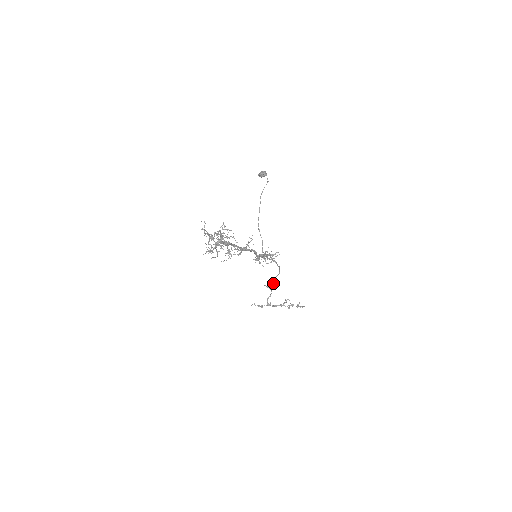
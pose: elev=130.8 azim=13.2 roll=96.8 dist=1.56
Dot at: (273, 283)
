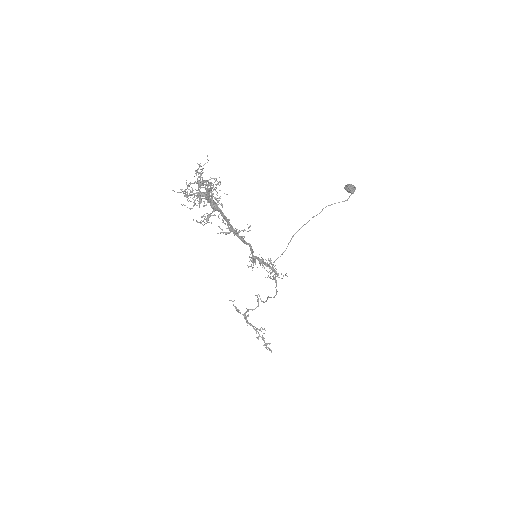
Dot at: (265, 301)
